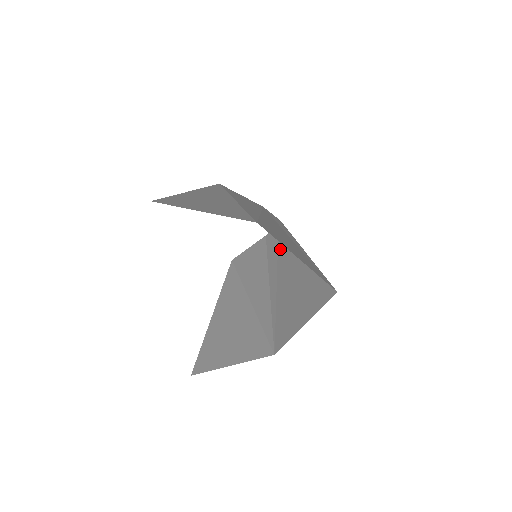
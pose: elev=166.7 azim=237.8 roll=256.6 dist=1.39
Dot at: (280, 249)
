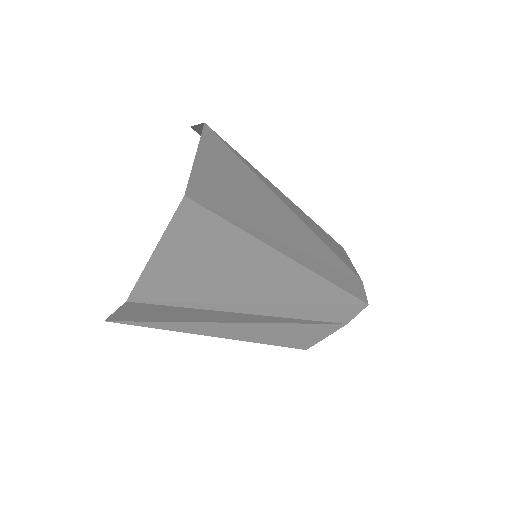
Dot at: (311, 298)
